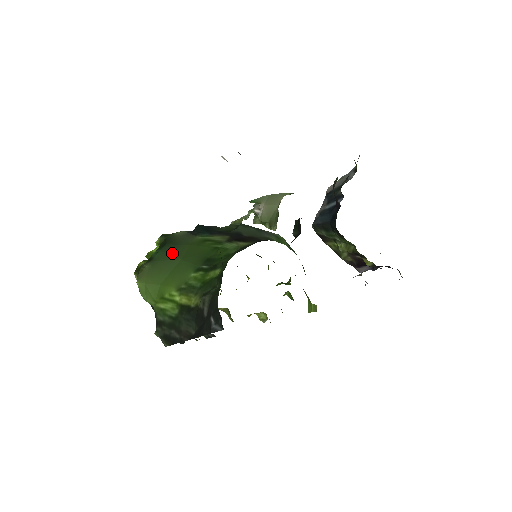
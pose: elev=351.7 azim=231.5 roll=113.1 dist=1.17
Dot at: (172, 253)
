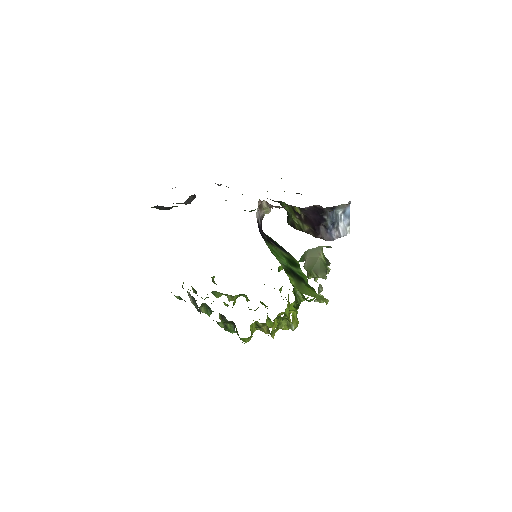
Dot at: occluded
